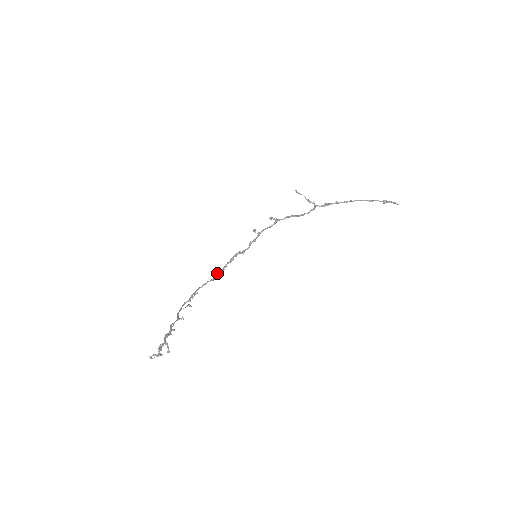
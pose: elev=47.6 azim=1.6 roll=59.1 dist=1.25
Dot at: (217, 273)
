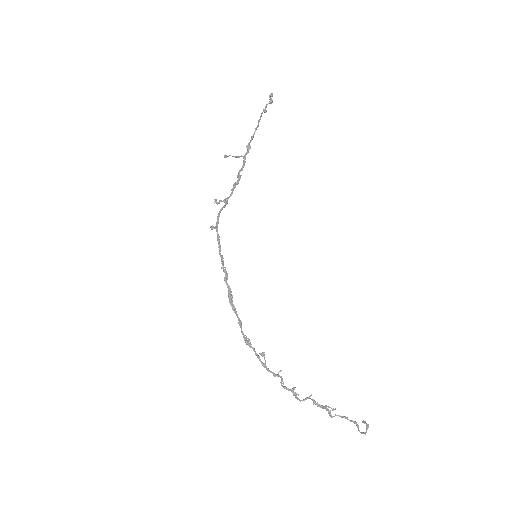
Dot at: (232, 301)
